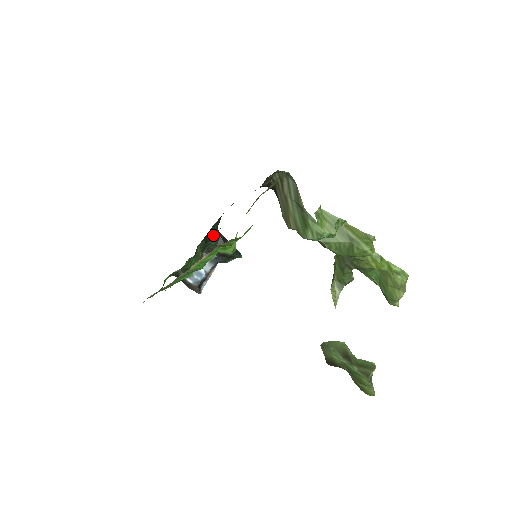
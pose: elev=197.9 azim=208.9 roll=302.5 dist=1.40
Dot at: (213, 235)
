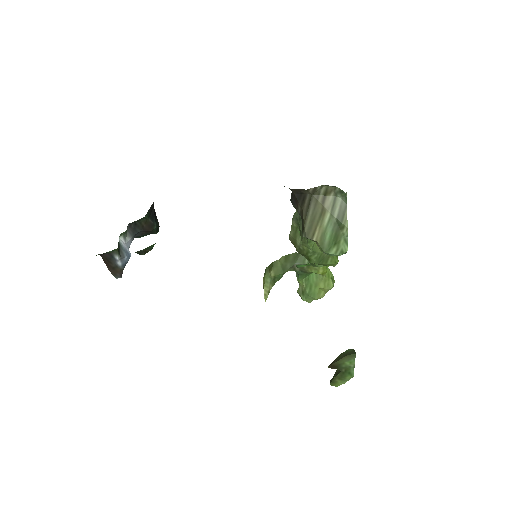
Dot at: occluded
